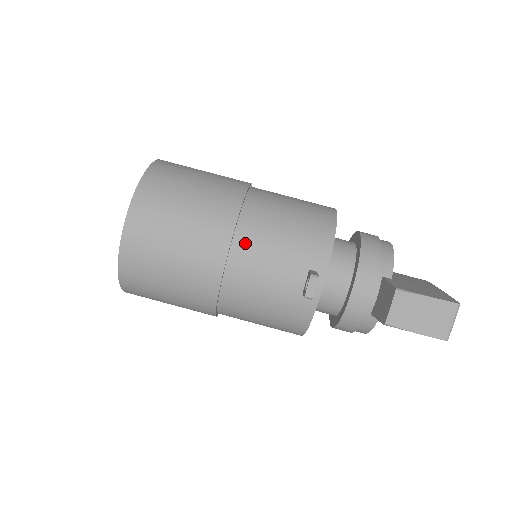
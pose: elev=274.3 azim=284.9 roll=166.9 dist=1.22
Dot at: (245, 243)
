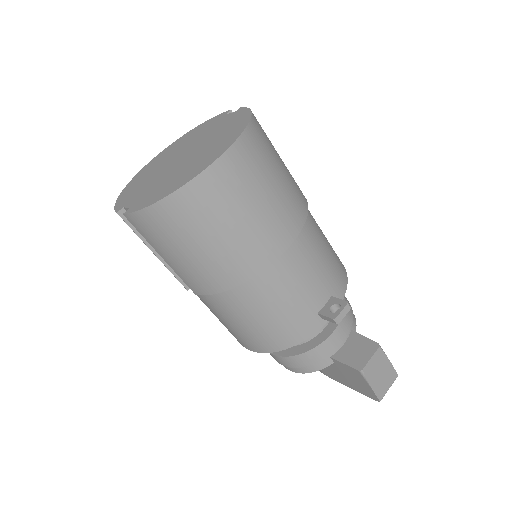
Dot at: (304, 242)
